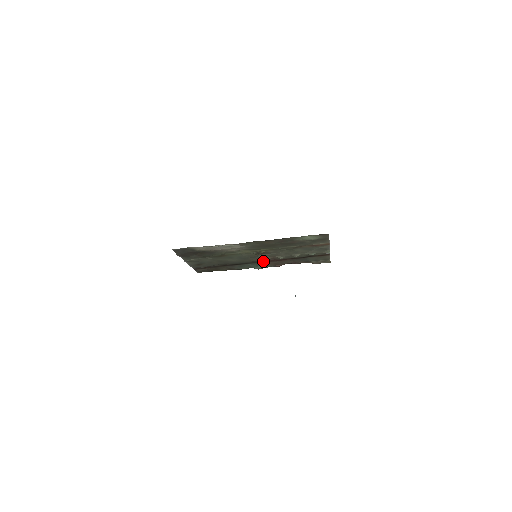
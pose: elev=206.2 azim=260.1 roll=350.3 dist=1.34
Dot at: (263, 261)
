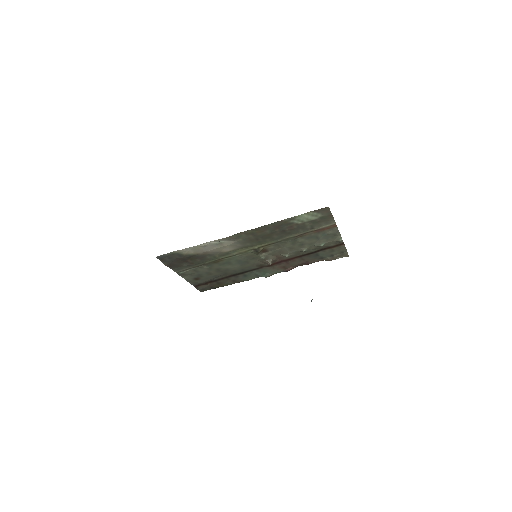
Dot at: (266, 262)
